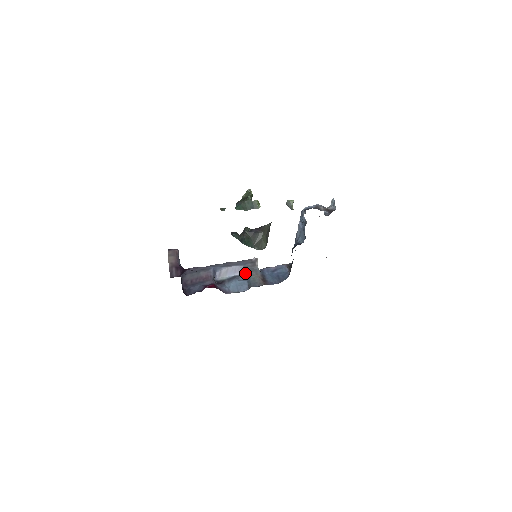
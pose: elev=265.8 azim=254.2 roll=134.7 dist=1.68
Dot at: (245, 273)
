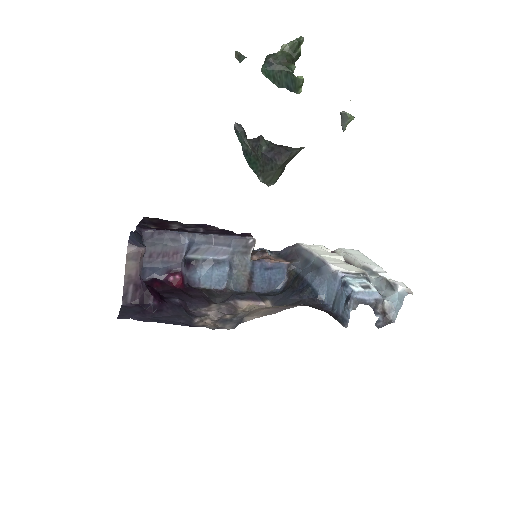
Dot at: (230, 262)
